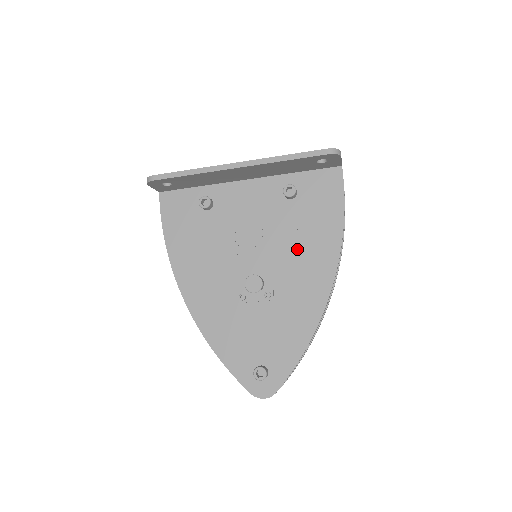
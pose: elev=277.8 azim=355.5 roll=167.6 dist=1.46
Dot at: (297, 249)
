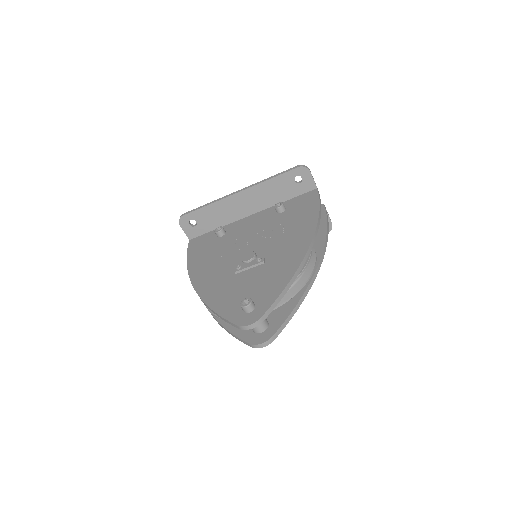
Dot at: (284, 233)
